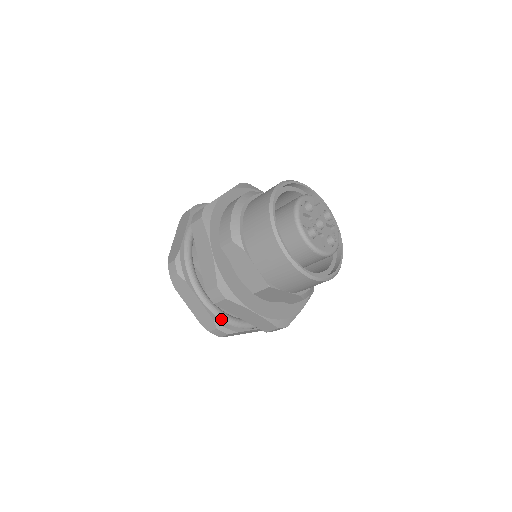
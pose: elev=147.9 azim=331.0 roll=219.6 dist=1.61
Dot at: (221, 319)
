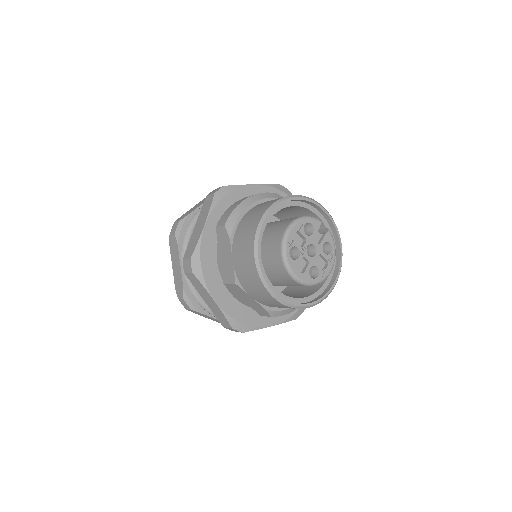
Dot at: (192, 293)
